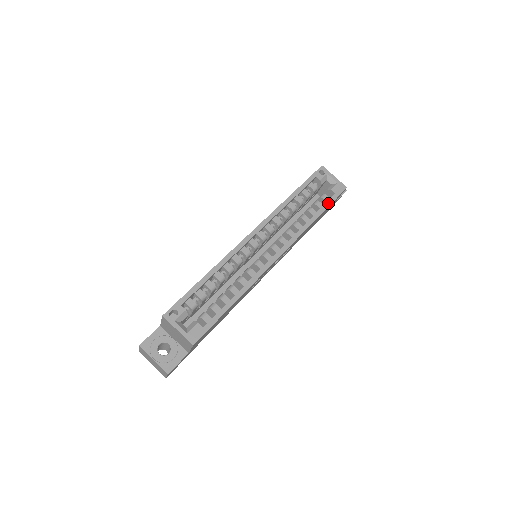
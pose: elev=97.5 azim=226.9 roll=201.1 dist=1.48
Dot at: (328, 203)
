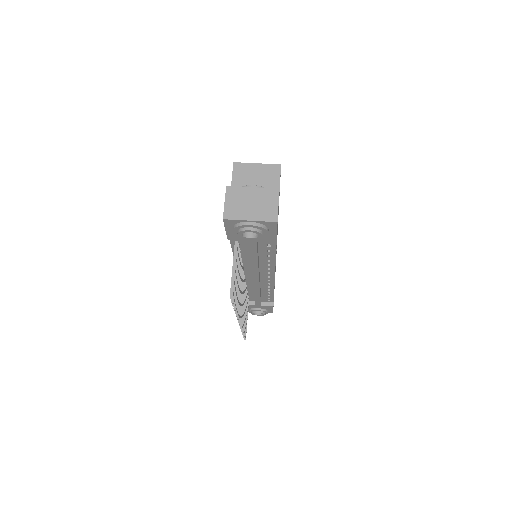
Dot at: occluded
